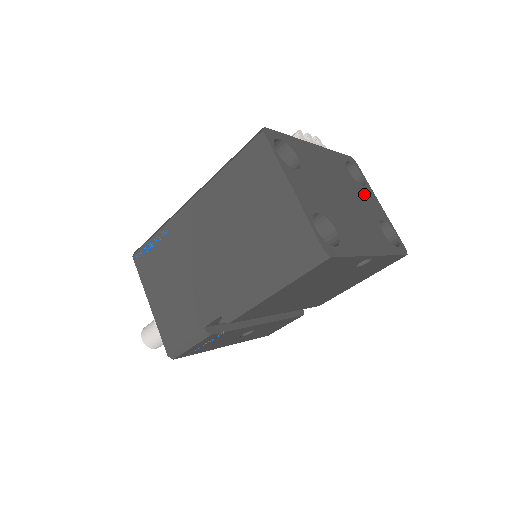
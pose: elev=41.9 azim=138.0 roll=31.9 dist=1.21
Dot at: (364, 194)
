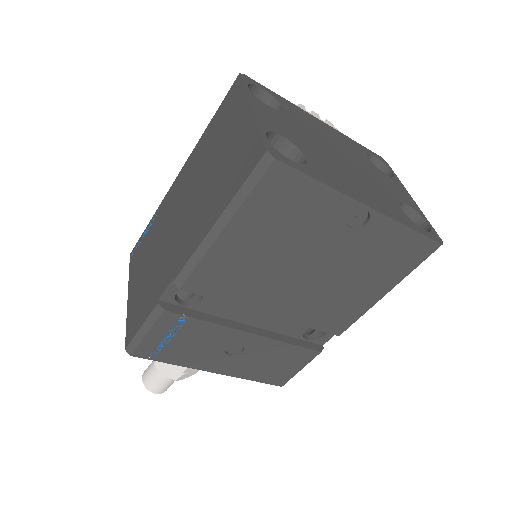
Dot at: (385, 178)
